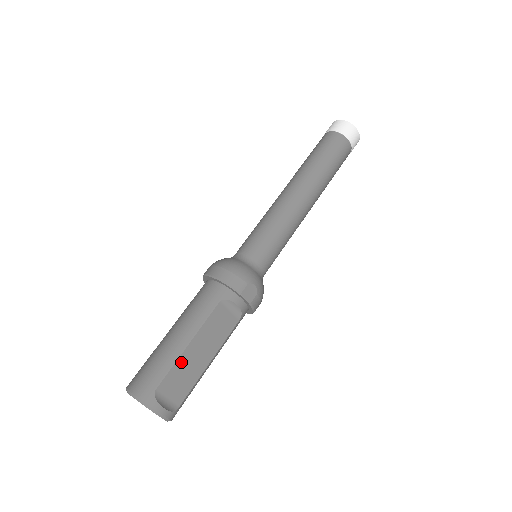
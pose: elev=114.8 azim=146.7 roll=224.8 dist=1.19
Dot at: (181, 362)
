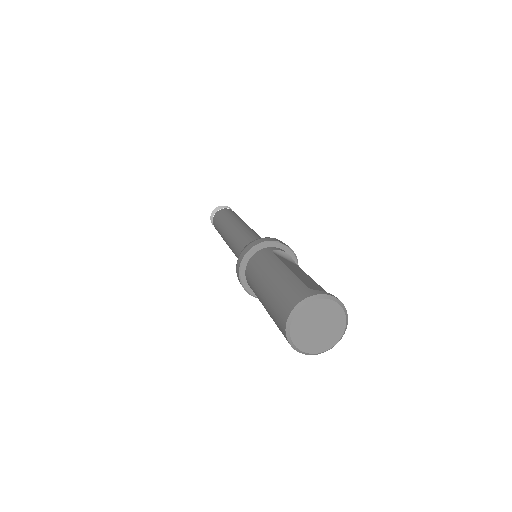
Dot at: (299, 277)
